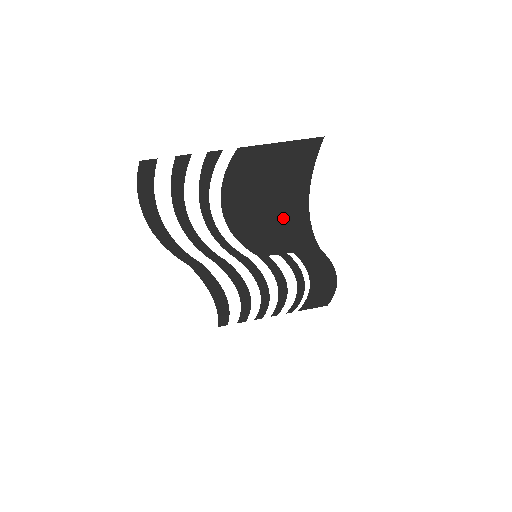
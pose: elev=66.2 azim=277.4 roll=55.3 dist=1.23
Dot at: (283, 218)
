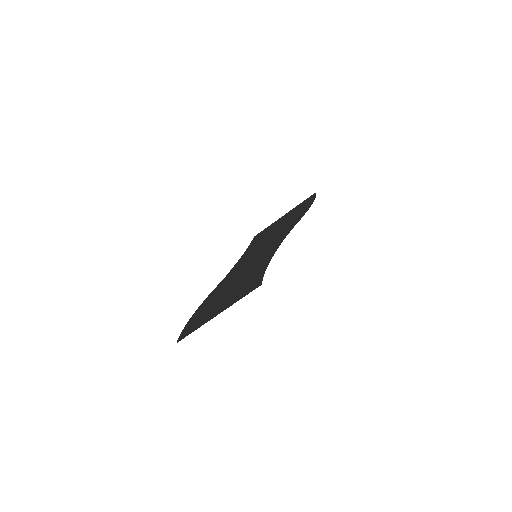
Dot at: (261, 263)
